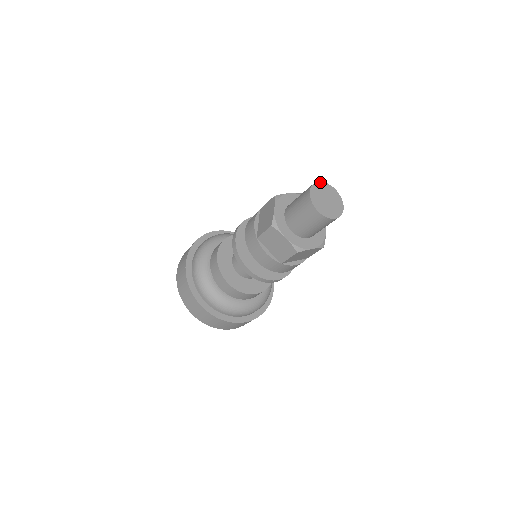
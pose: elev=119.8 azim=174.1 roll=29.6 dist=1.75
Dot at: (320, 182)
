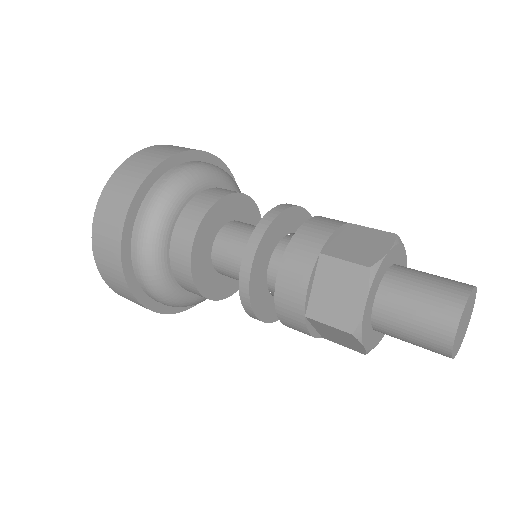
Dot at: (476, 291)
